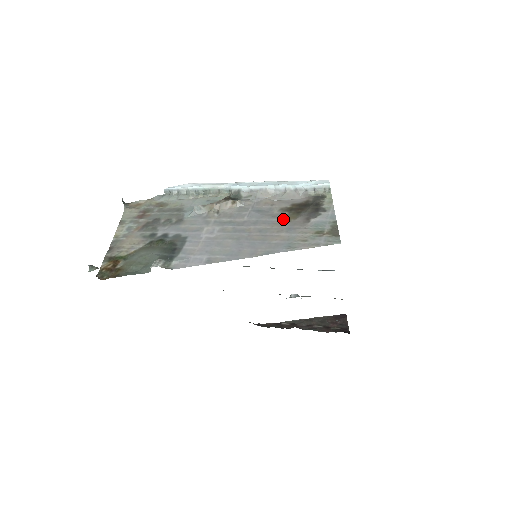
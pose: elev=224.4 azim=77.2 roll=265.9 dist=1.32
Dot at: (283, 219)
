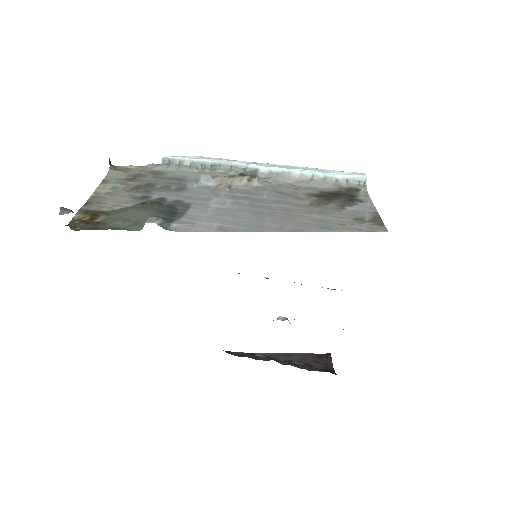
Dot at: (312, 203)
